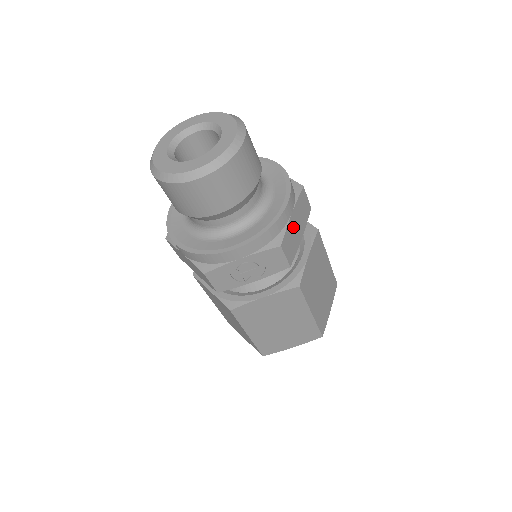
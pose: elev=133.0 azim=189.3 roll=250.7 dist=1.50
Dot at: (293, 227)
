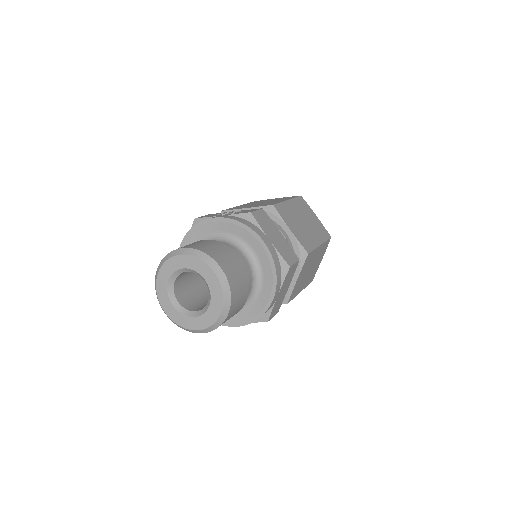
Dot at: (279, 298)
